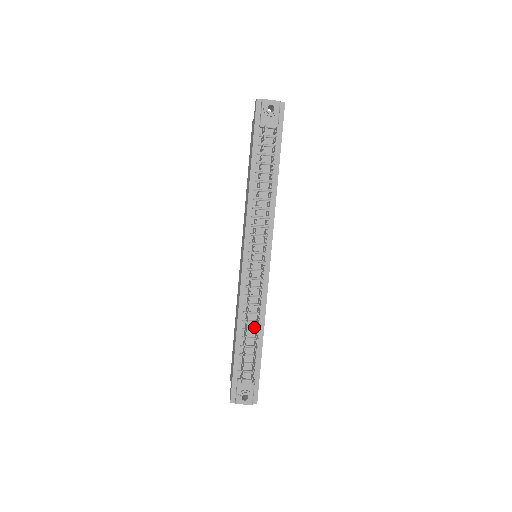
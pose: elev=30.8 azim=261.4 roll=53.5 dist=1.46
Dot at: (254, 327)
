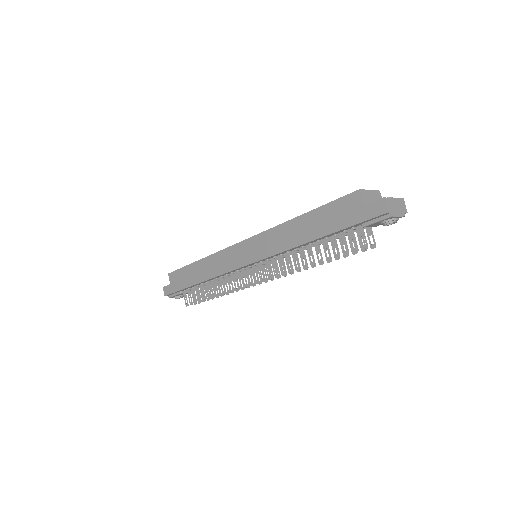
Dot at: occluded
